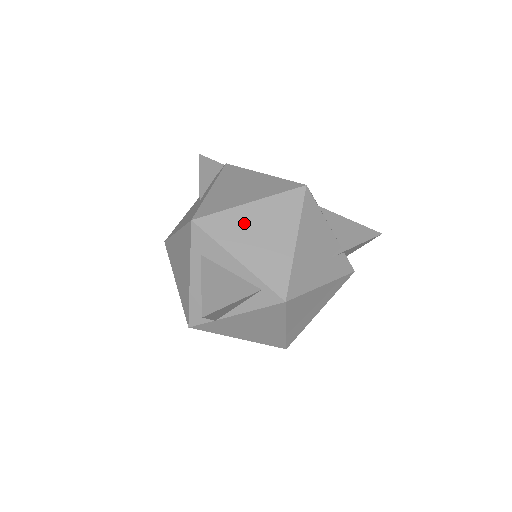
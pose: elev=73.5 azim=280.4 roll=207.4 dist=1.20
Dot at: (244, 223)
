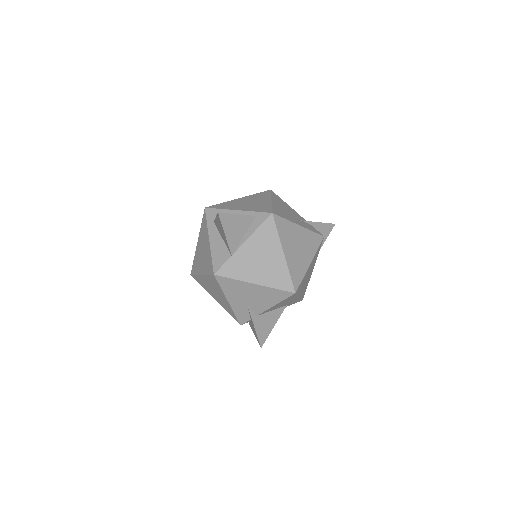
Dot at: (237, 202)
